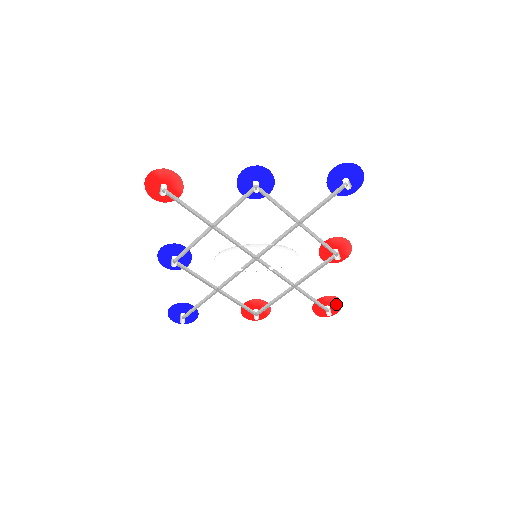
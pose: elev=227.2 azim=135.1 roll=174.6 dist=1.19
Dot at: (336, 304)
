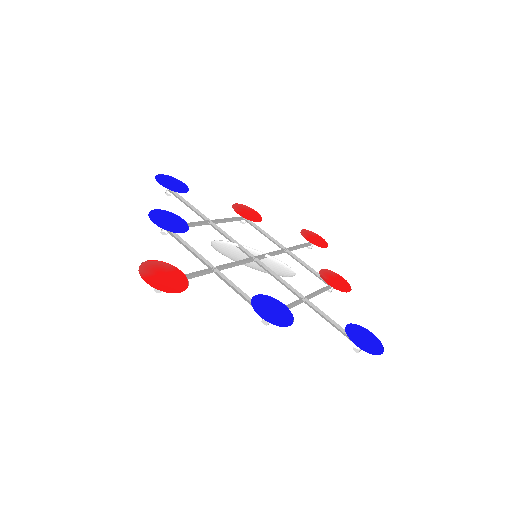
Dot at: (323, 242)
